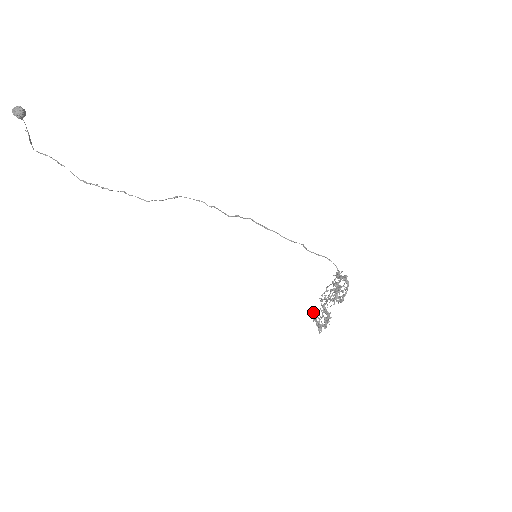
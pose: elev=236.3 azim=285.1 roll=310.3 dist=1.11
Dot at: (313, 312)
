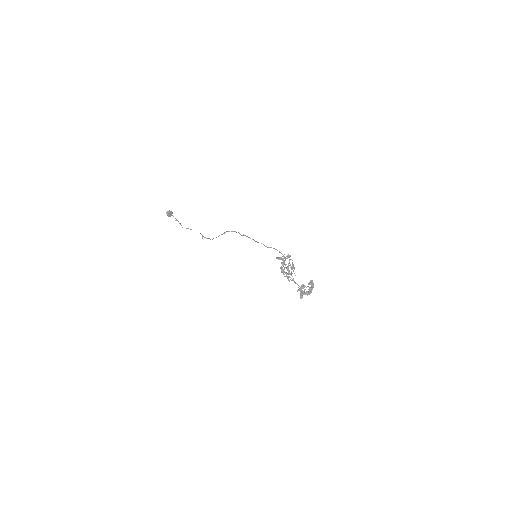
Dot at: (301, 285)
